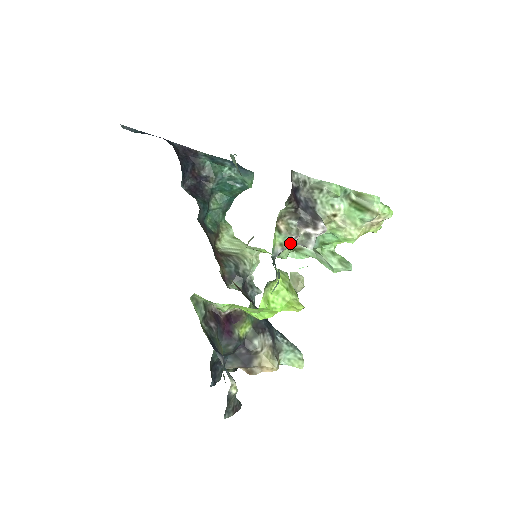
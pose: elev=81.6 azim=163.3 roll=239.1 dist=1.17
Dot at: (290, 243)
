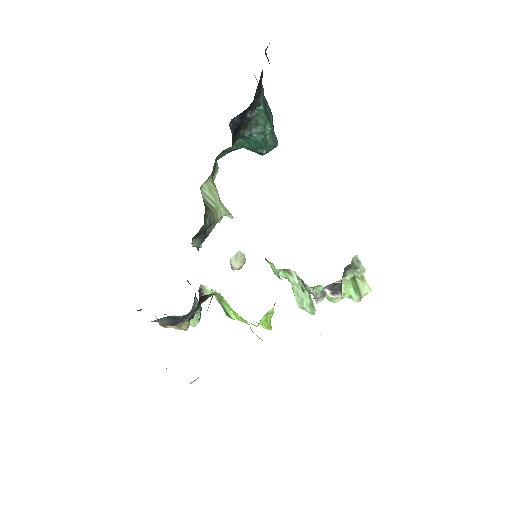
Dot at: occluded
